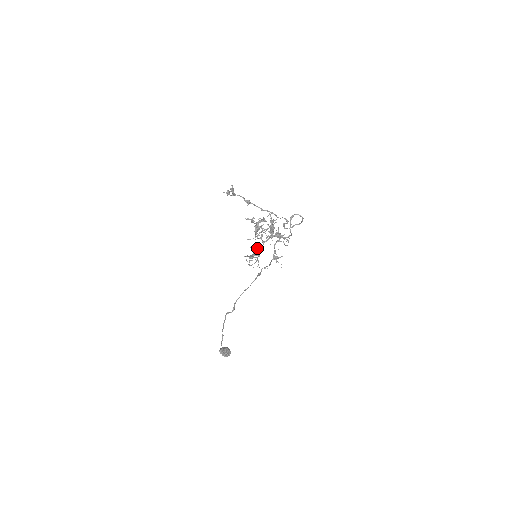
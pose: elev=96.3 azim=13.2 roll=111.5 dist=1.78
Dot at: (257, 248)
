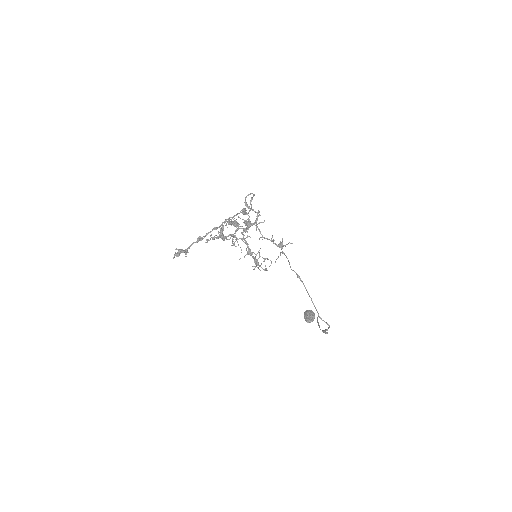
Dot at: (248, 250)
